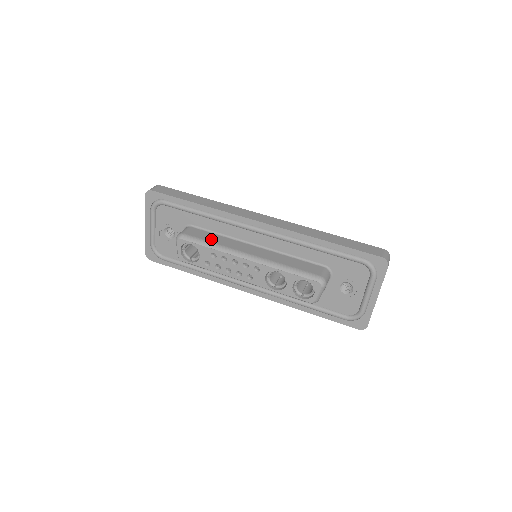
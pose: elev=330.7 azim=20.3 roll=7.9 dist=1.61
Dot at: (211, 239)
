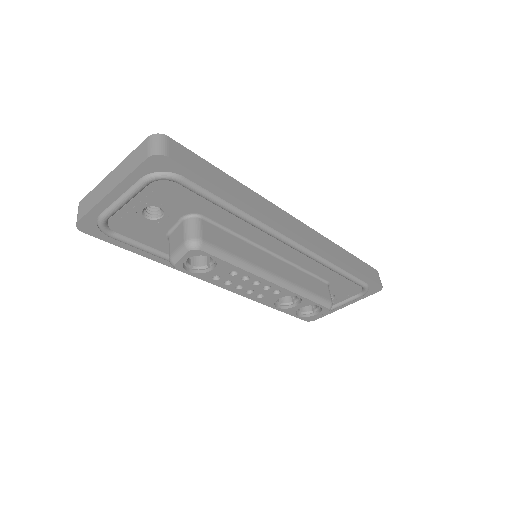
Dot at: (235, 249)
